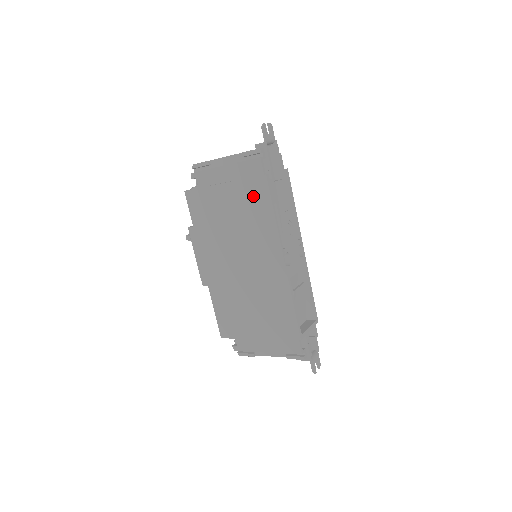
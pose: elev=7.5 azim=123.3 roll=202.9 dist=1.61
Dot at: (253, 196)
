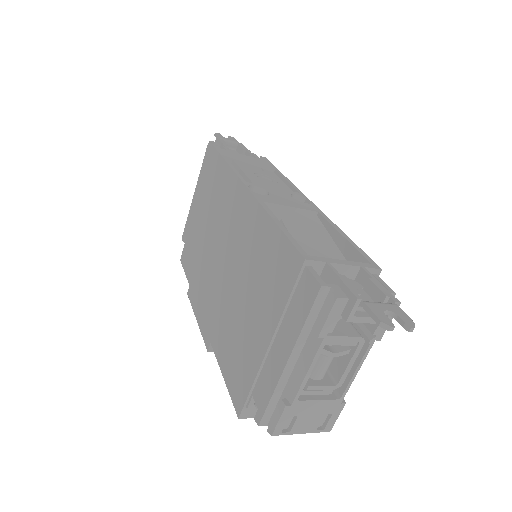
Dot at: (211, 177)
